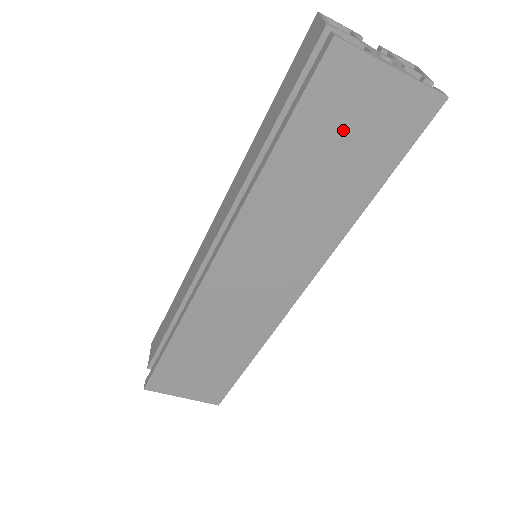
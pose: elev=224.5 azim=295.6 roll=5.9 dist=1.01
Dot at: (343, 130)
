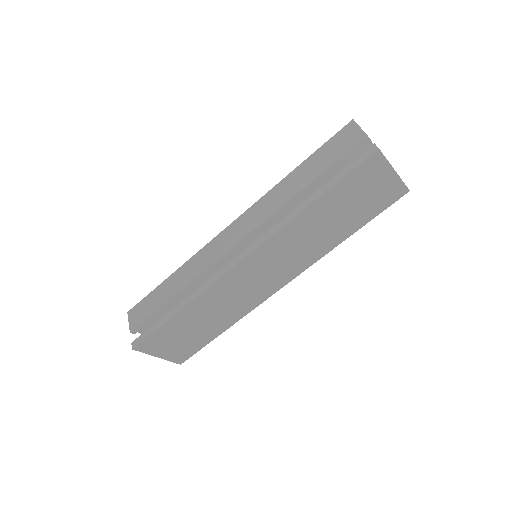
Dot at: (358, 195)
